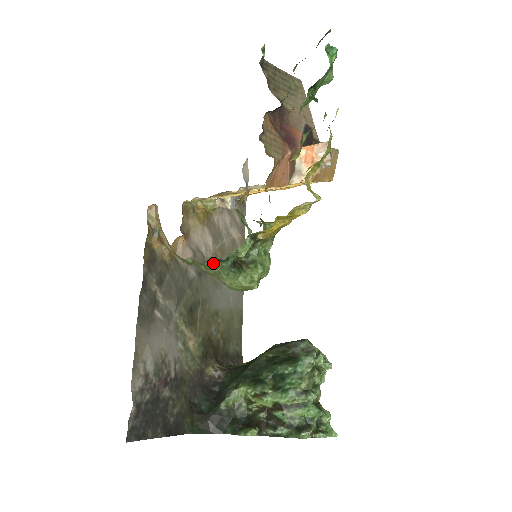
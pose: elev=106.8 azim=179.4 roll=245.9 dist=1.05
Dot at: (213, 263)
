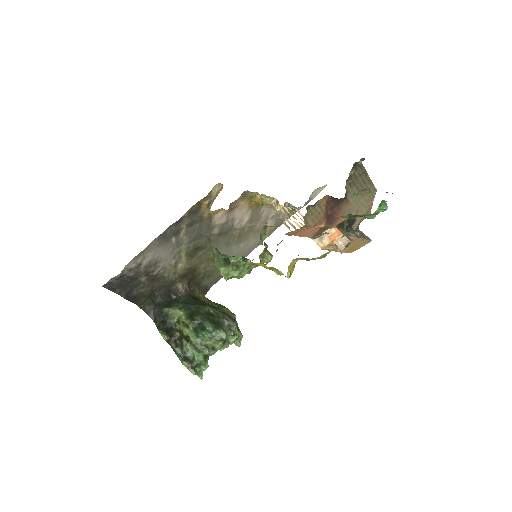
Dot at: (216, 249)
